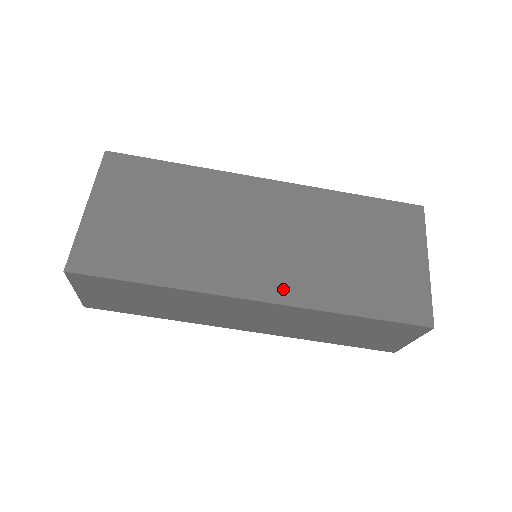
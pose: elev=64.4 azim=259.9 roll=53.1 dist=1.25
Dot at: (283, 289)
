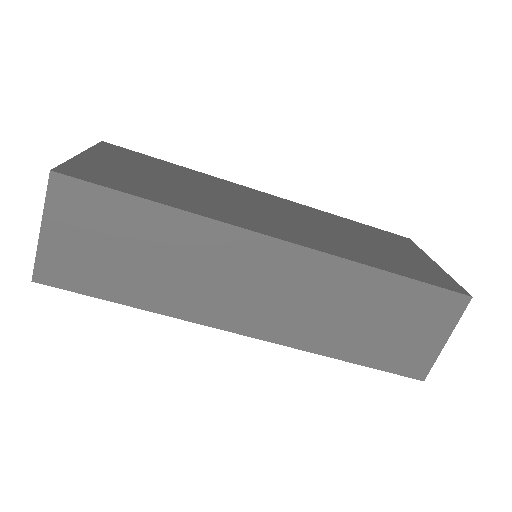
Dot at: (307, 241)
